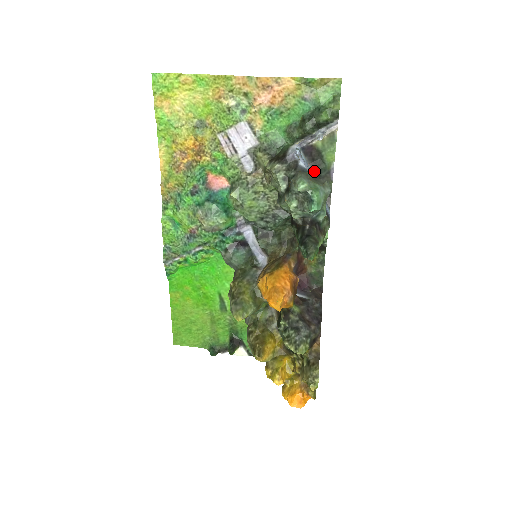
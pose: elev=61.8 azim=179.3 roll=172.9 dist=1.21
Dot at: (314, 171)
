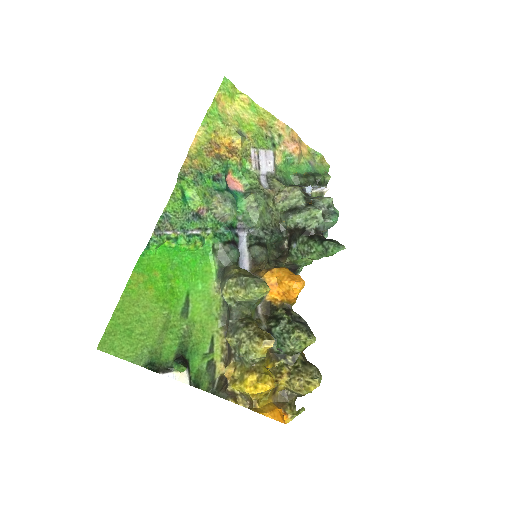
Dot at: occluded
